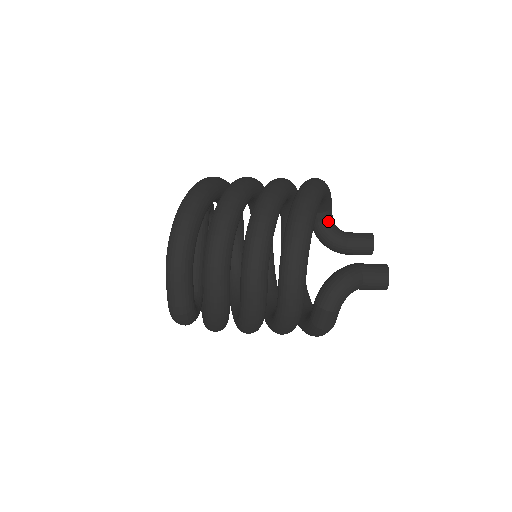
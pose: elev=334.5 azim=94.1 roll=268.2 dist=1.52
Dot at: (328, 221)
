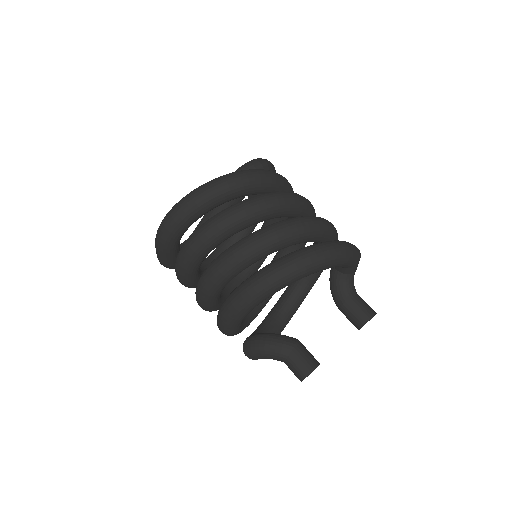
Dot at: (343, 274)
